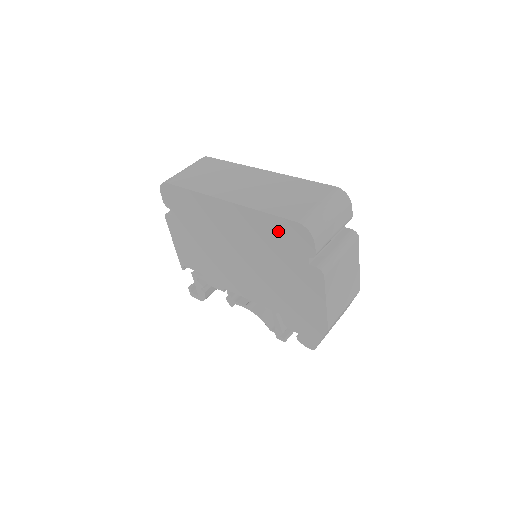
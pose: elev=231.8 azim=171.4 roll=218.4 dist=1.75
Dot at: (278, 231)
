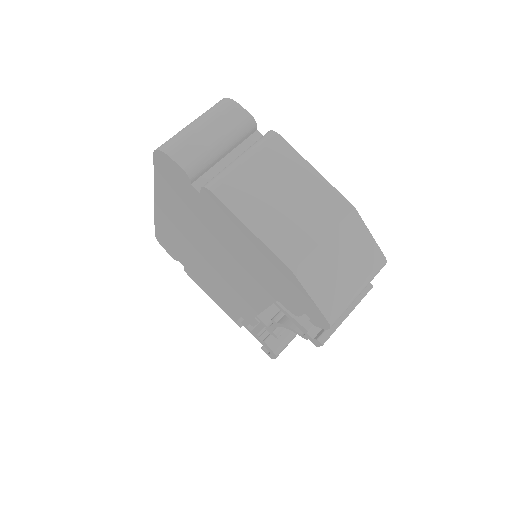
Dot at: (169, 184)
